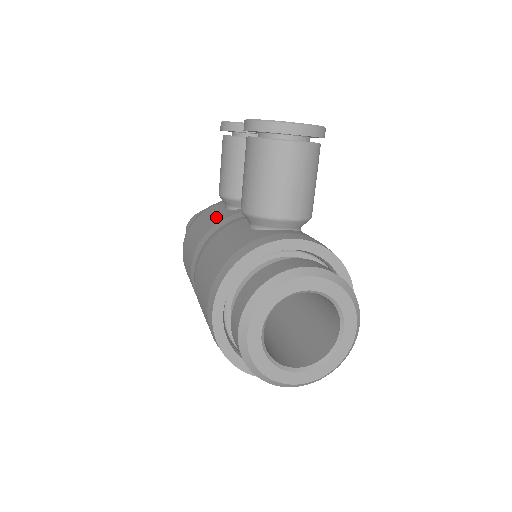
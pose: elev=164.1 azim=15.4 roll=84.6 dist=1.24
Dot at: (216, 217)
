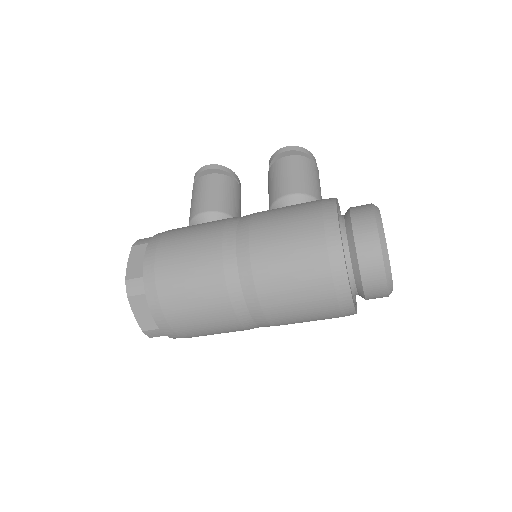
Dot at: occluded
